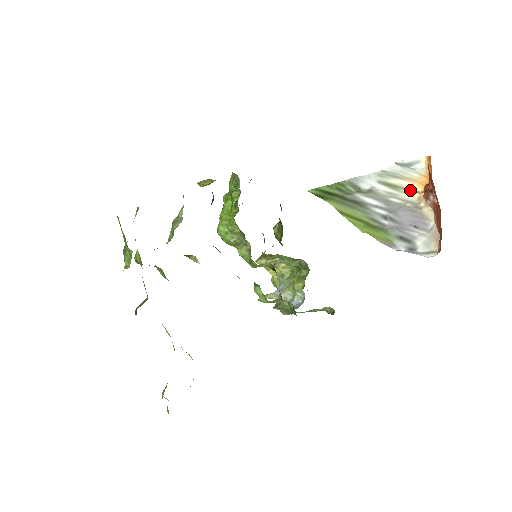
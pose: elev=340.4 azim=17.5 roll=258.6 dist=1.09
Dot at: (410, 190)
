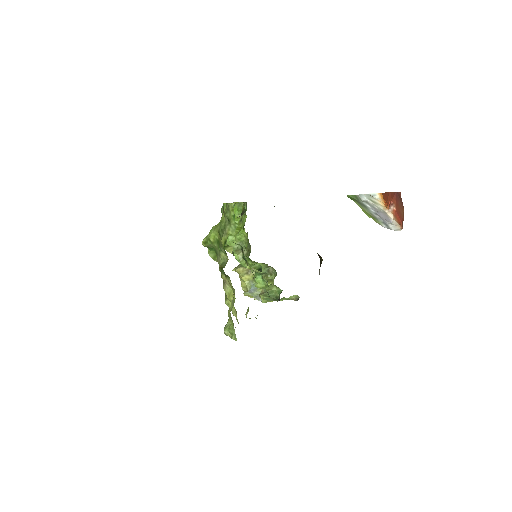
Dot at: (380, 205)
